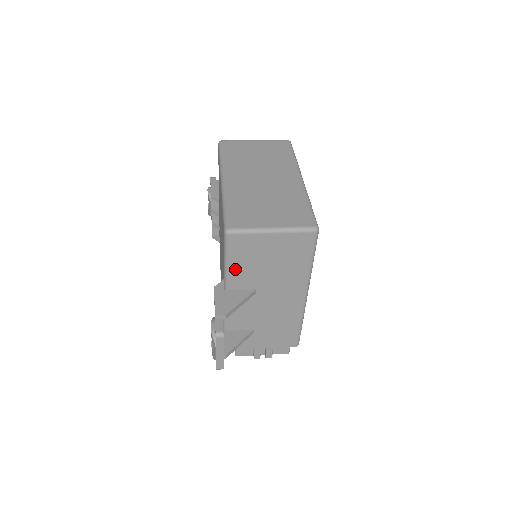
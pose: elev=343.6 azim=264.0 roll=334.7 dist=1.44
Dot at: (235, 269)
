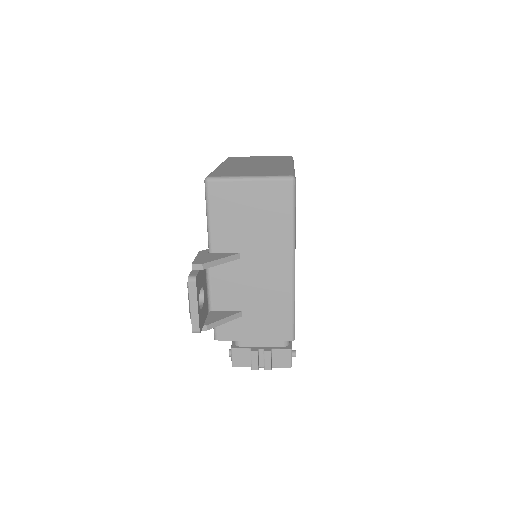
Dot at: (217, 225)
